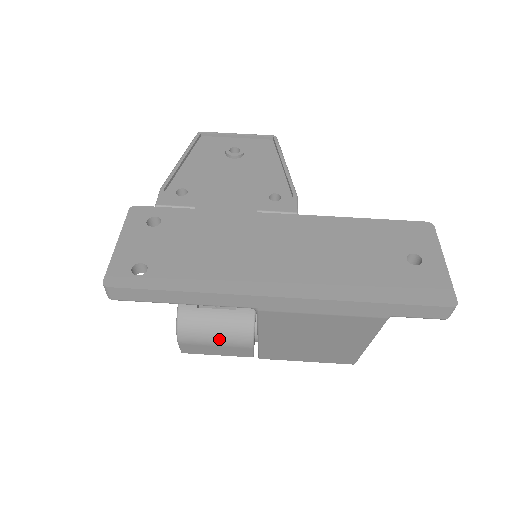
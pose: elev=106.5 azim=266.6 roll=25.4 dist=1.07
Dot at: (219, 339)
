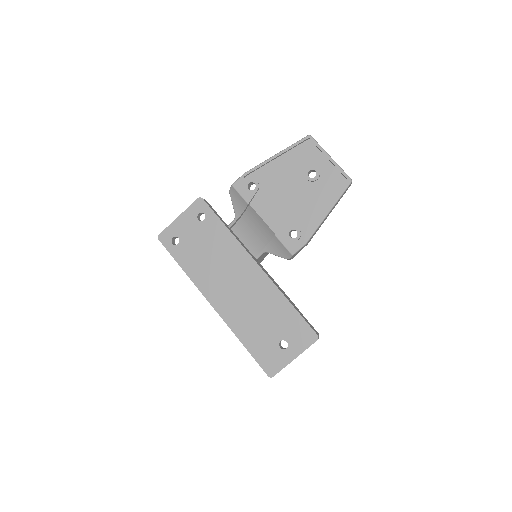
Dot at: occluded
